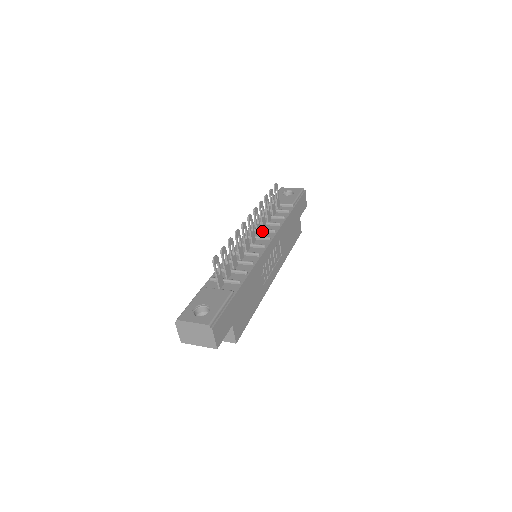
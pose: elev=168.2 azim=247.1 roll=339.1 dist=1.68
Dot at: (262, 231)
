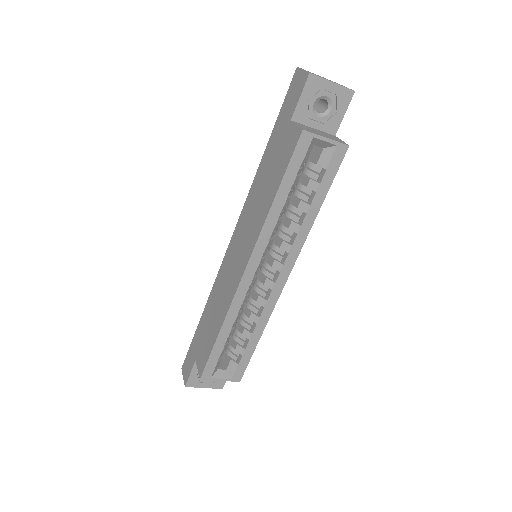
Dot at: occluded
